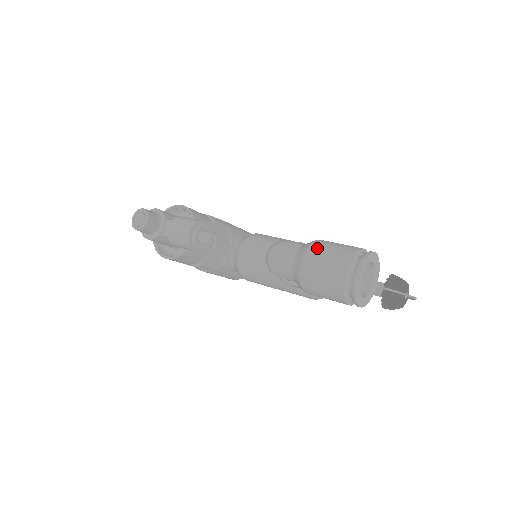
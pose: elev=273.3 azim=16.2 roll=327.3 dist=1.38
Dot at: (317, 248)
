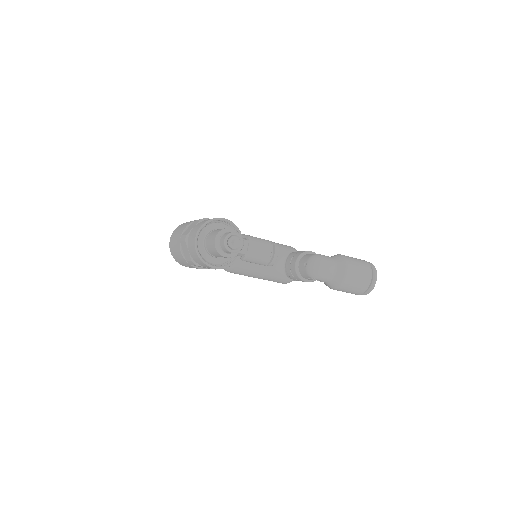
Dot at: (351, 263)
